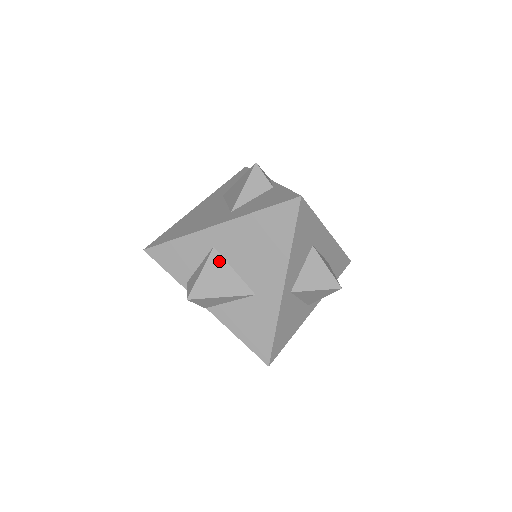
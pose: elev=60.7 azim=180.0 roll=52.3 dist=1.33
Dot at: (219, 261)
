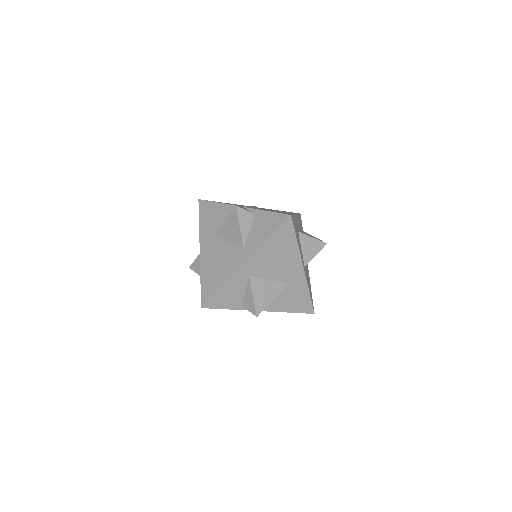
Dot at: (258, 281)
